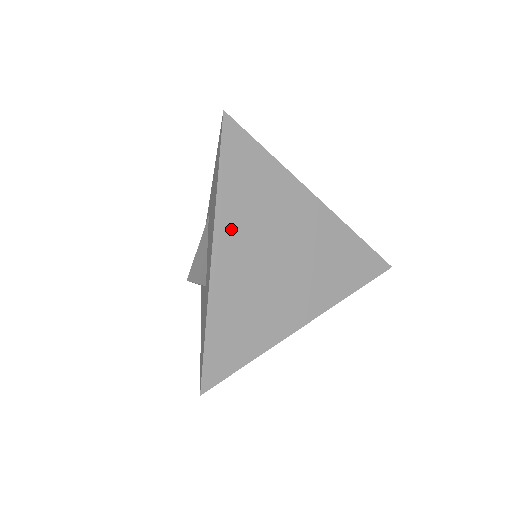
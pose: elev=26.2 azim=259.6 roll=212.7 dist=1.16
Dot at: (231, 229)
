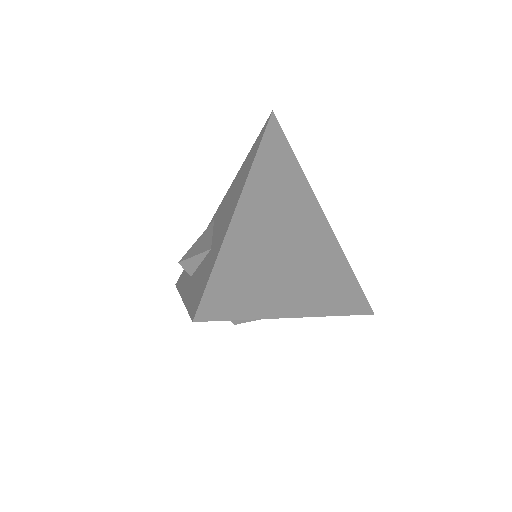
Dot at: (259, 191)
